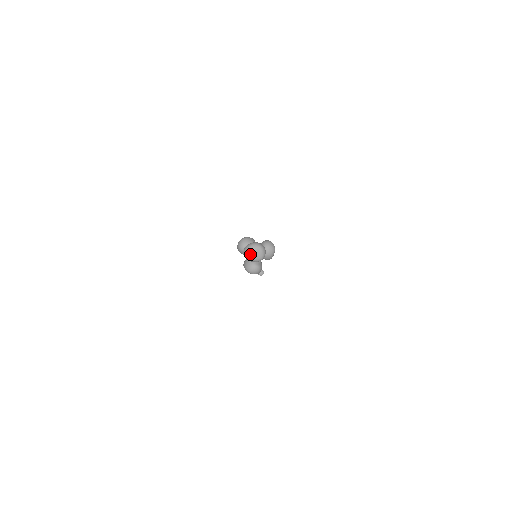
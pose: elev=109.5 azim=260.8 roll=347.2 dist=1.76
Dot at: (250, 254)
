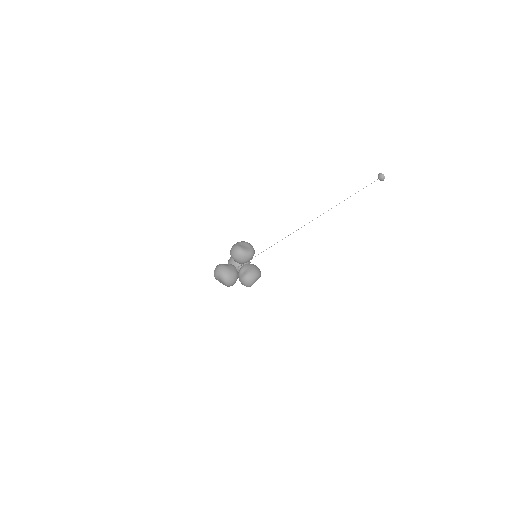
Dot at: (215, 276)
